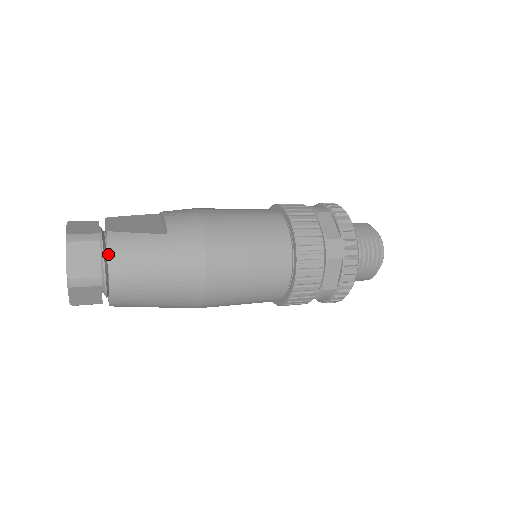
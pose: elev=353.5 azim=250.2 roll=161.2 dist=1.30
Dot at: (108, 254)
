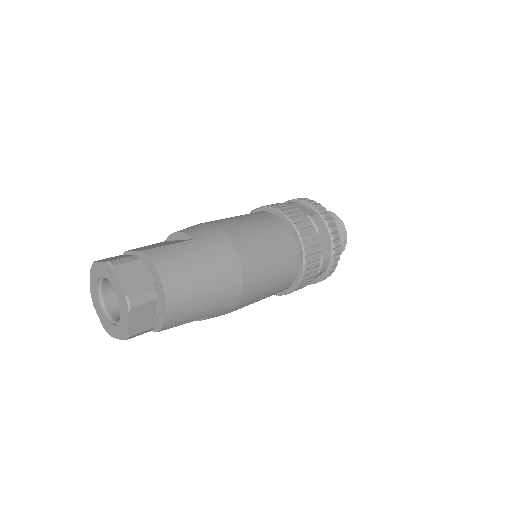
Dot at: (155, 266)
